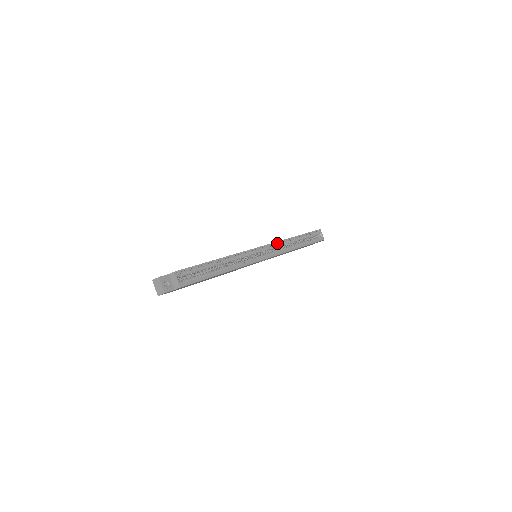
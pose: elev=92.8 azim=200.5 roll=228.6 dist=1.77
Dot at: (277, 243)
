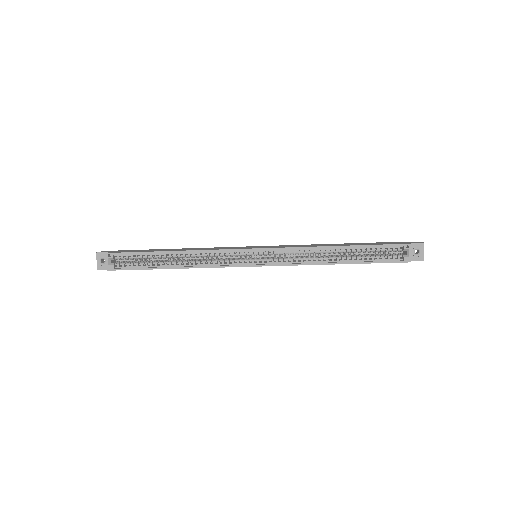
Dot at: (292, 249)
